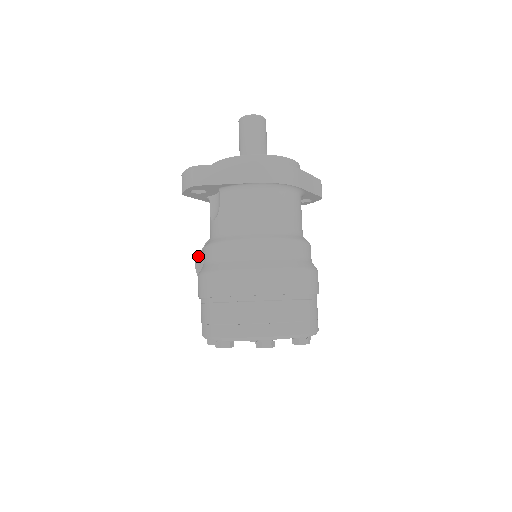
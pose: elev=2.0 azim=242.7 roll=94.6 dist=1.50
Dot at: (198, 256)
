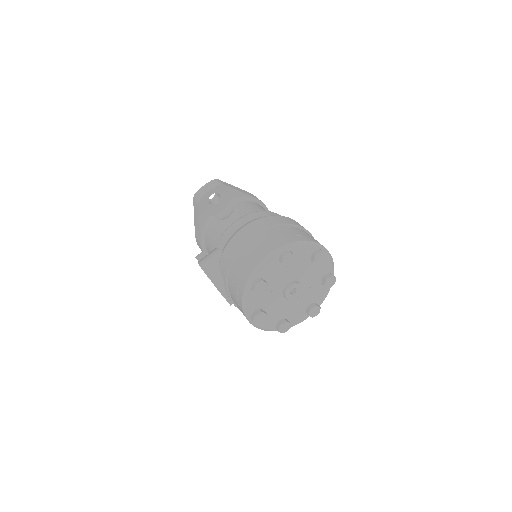
Dot at: (200, 260)
